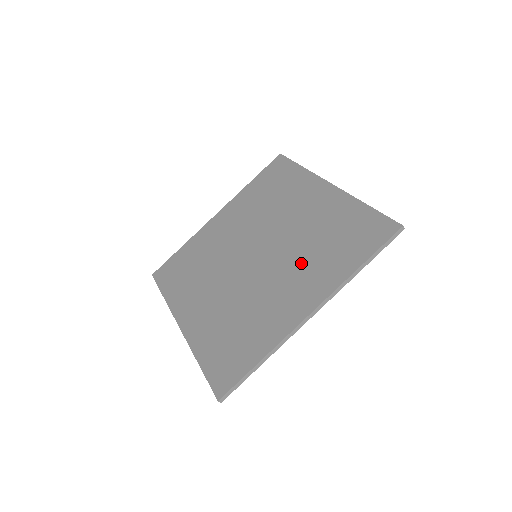
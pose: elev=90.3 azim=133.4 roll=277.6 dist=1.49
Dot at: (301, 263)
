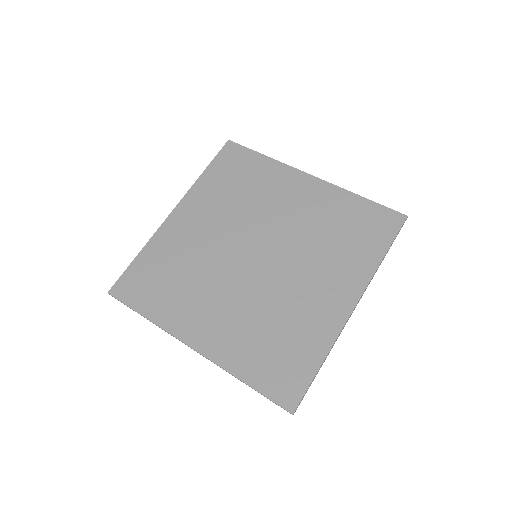
Dot at: (319, 259)
